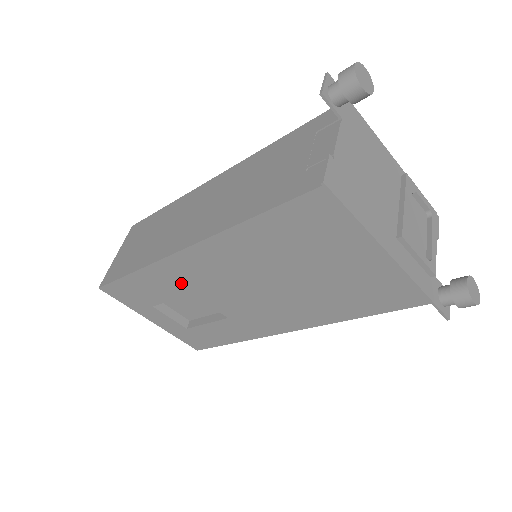
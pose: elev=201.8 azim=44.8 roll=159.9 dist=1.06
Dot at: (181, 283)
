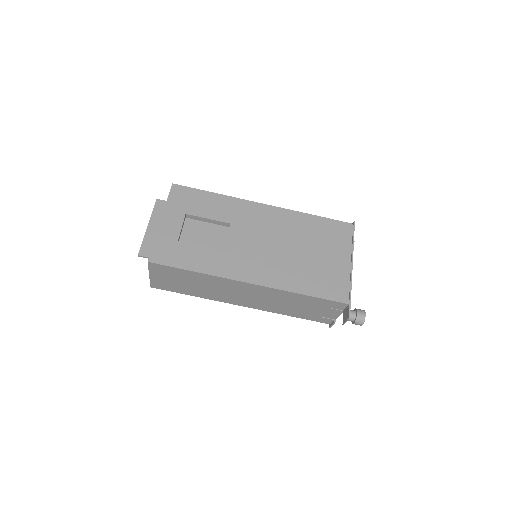
Dot at: (234, 215)
